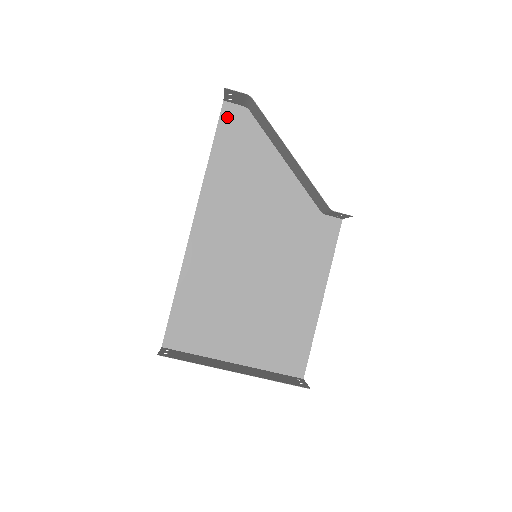
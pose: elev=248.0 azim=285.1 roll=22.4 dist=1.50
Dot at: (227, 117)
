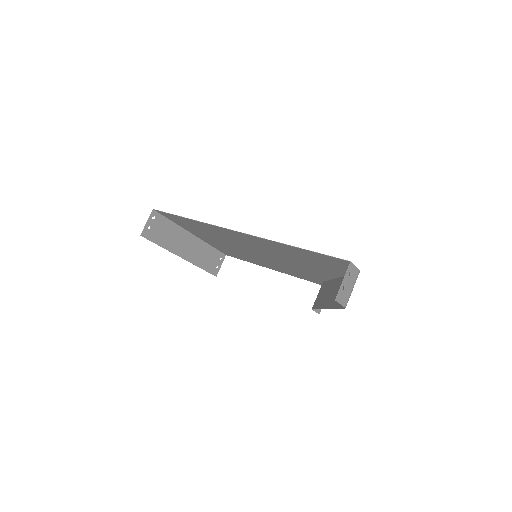
Dot at: (337, 260)
